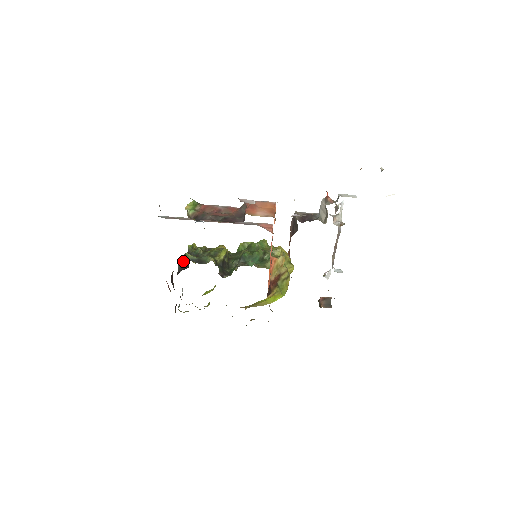
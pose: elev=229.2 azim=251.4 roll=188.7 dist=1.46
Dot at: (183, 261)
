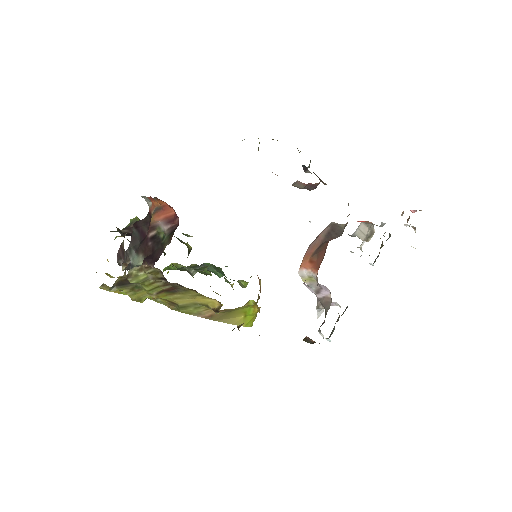
Dot at: occluded
